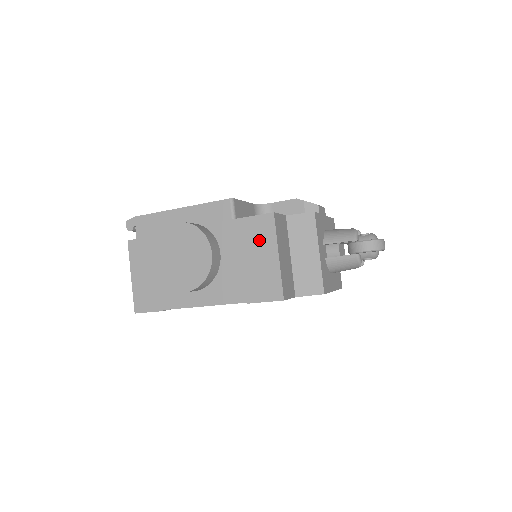
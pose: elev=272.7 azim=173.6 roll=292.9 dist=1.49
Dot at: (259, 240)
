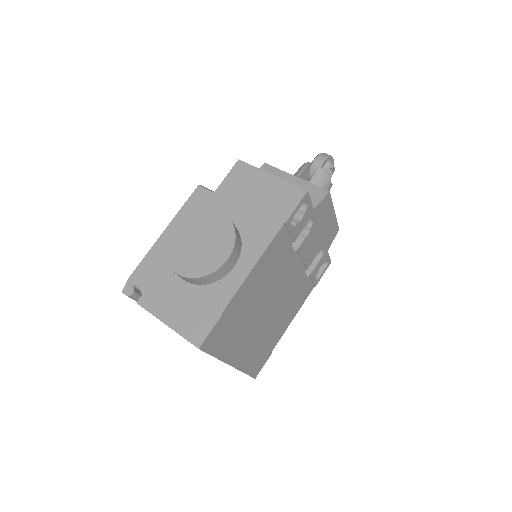
Dot at: (247, 182)
